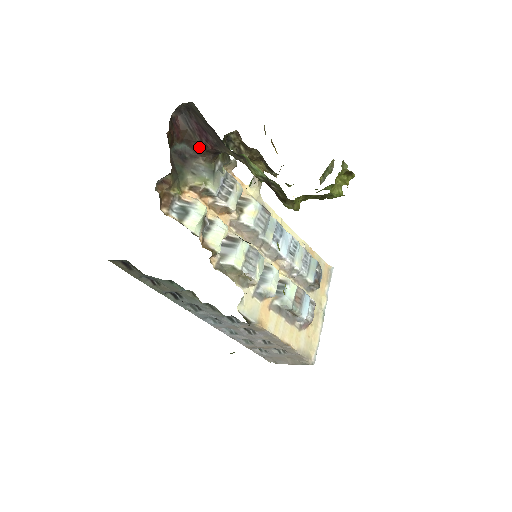
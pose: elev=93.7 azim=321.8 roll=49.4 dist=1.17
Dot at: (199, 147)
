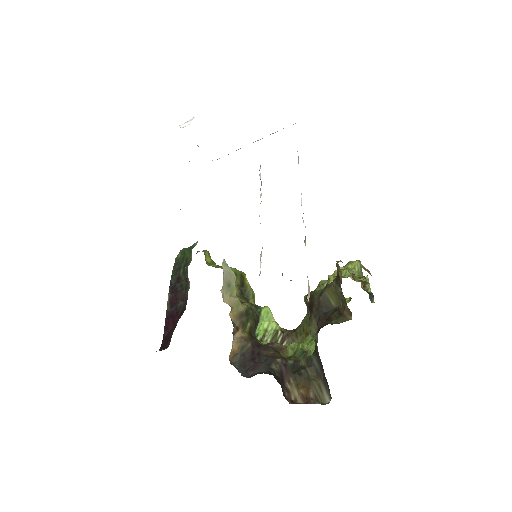
Dot at: occluded
